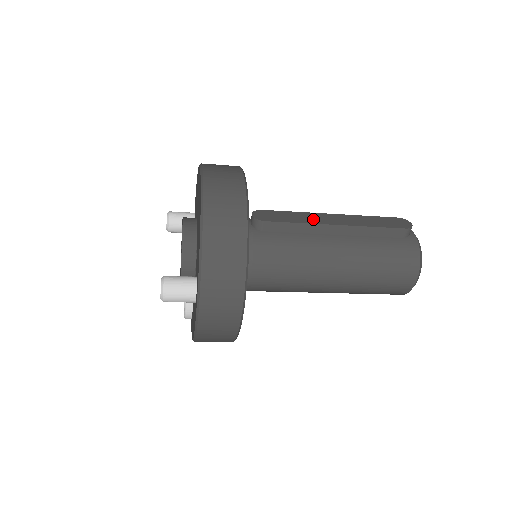
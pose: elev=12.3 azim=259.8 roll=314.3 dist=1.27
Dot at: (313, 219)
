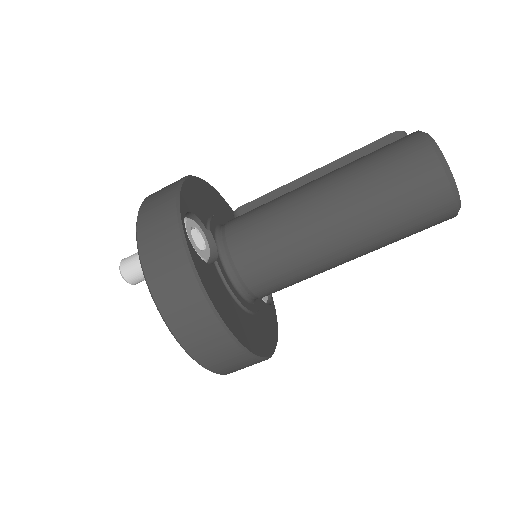
Dot at: occluded
